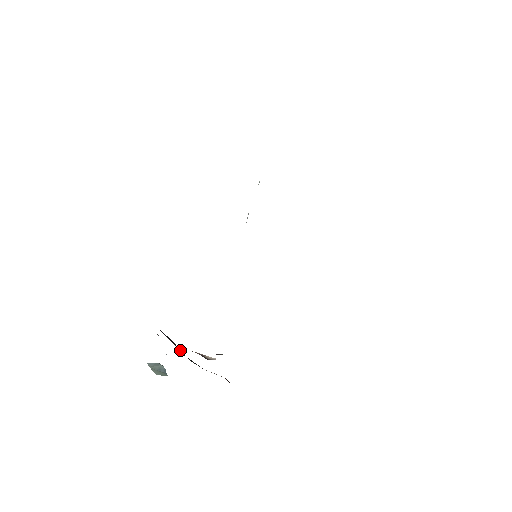
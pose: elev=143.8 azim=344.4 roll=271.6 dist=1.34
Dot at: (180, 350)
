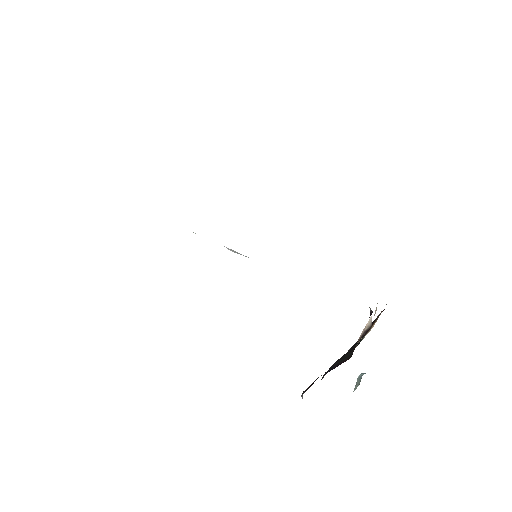
Dot at: (350, 354)
